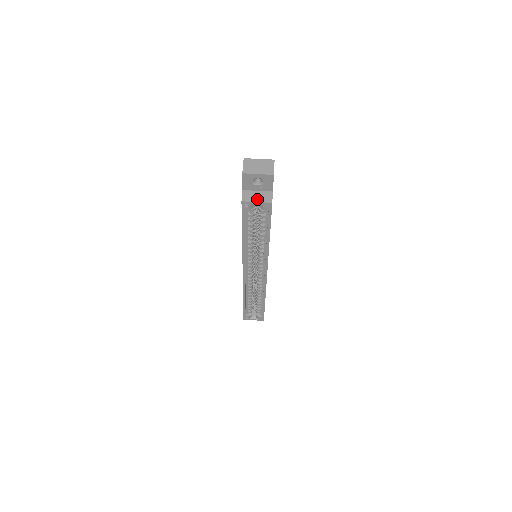
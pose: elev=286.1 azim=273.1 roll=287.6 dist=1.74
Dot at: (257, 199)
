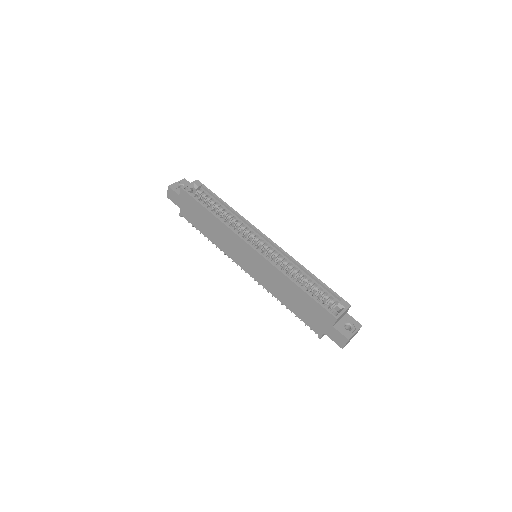
Dot at: (188, 185)
